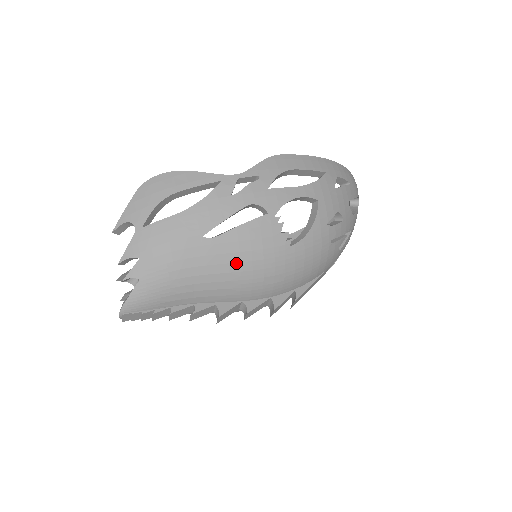
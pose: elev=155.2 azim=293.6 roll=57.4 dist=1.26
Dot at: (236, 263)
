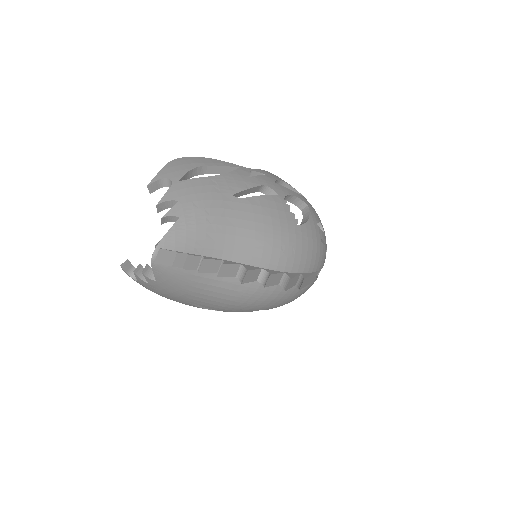
Dot at: (260, 223)
